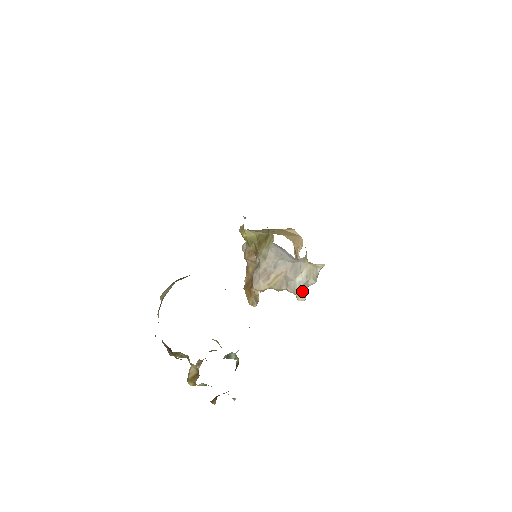
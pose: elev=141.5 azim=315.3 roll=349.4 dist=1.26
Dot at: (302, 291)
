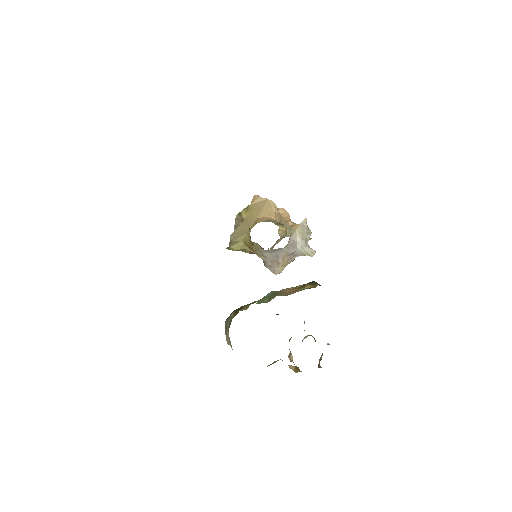
Dot at: (308, 250)
